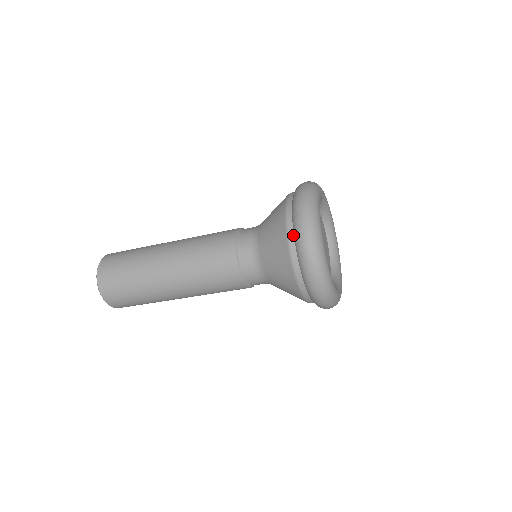
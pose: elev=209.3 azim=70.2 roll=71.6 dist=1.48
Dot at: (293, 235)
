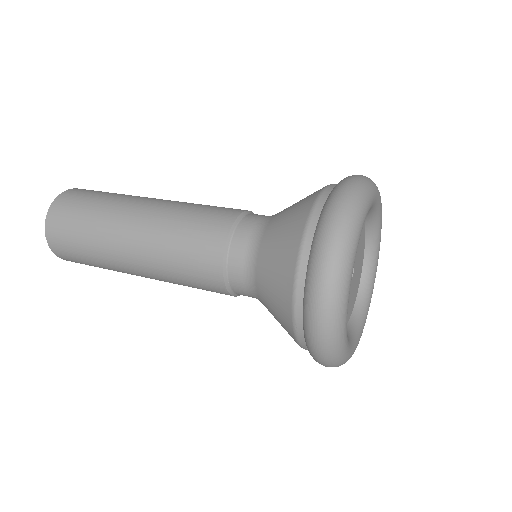
Dot at: (302, 313)
